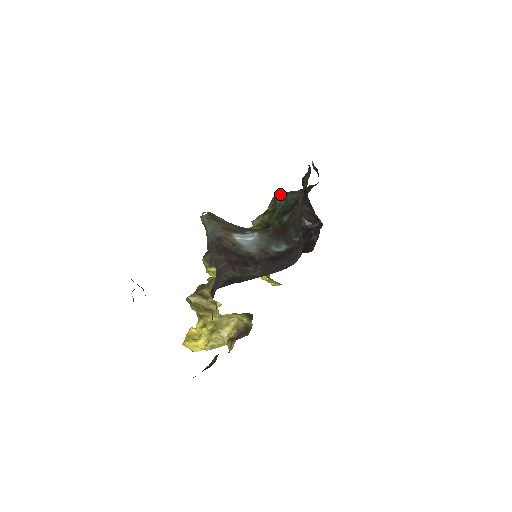
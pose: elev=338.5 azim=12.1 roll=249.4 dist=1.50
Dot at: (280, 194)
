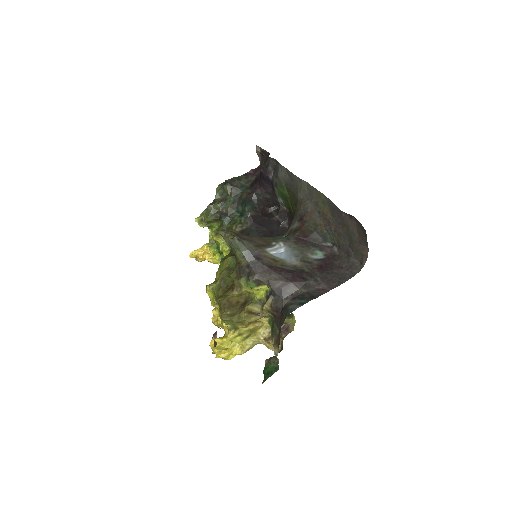
Dot at: (228, 182)
